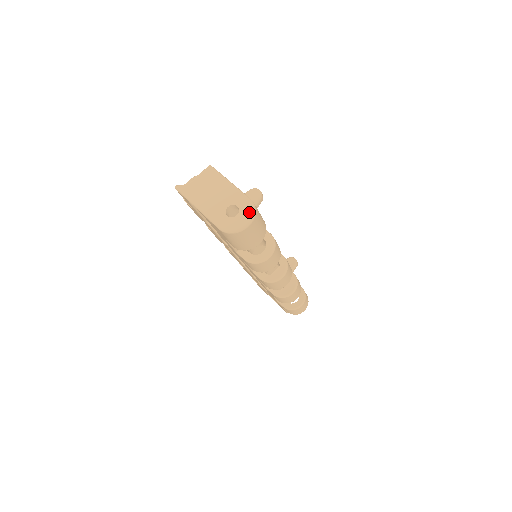
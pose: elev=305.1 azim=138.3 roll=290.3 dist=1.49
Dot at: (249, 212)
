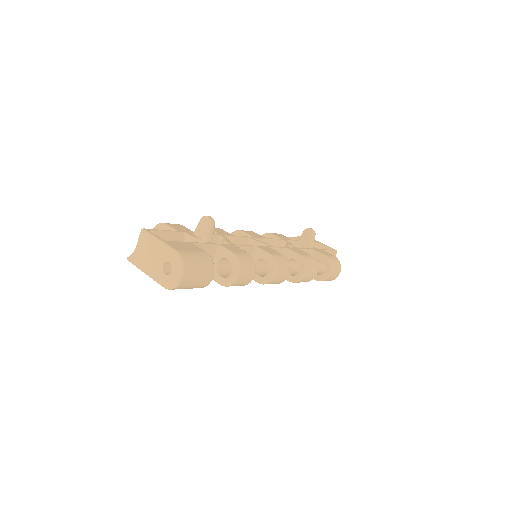
Dot at: (178, 265)
